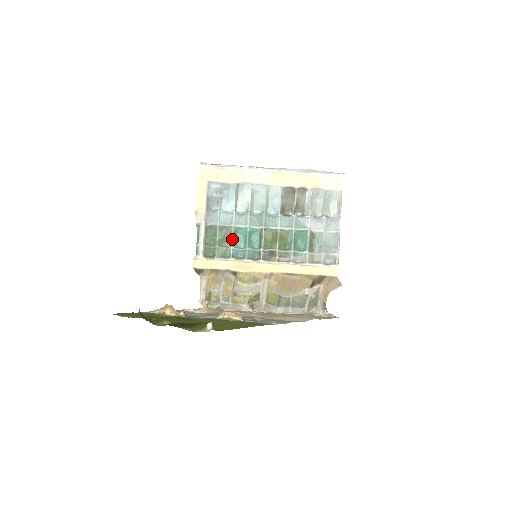
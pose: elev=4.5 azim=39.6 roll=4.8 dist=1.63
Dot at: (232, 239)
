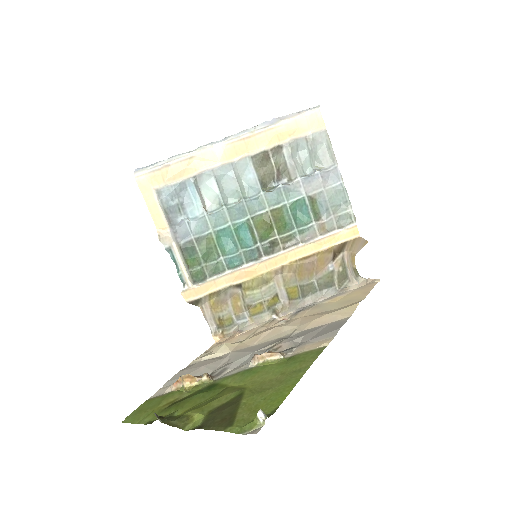
Dot at: (218, 248)
